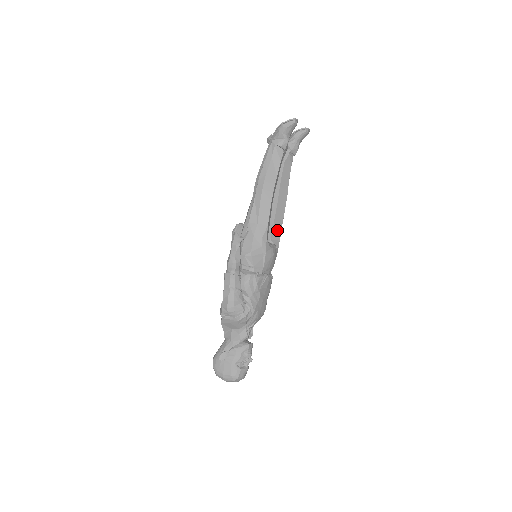
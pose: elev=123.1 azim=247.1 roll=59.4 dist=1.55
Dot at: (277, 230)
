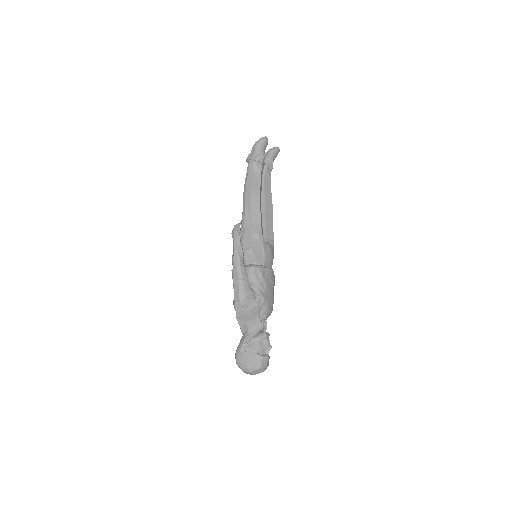
Dot at: (270, 231)
